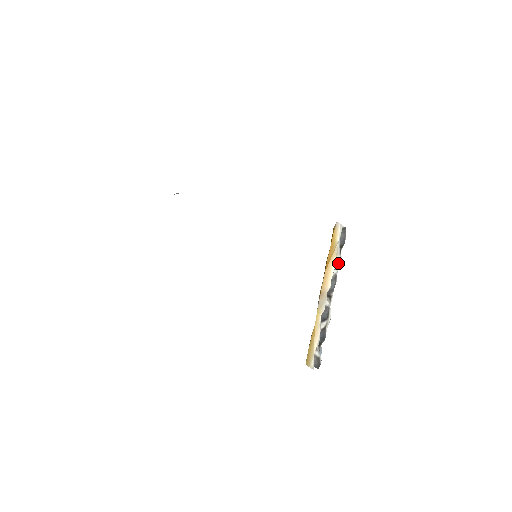
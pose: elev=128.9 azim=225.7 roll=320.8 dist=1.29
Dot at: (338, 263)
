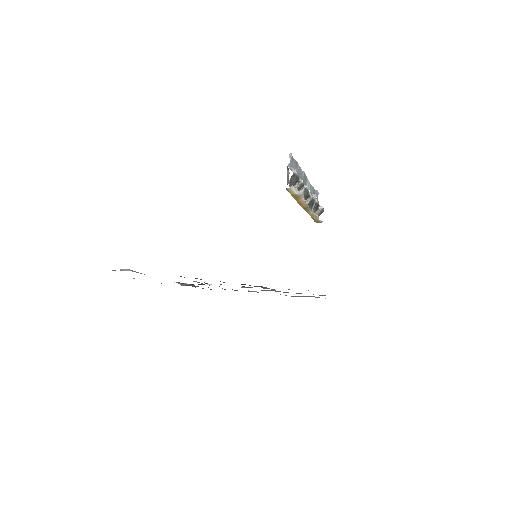
Dot at: (302, 186)
